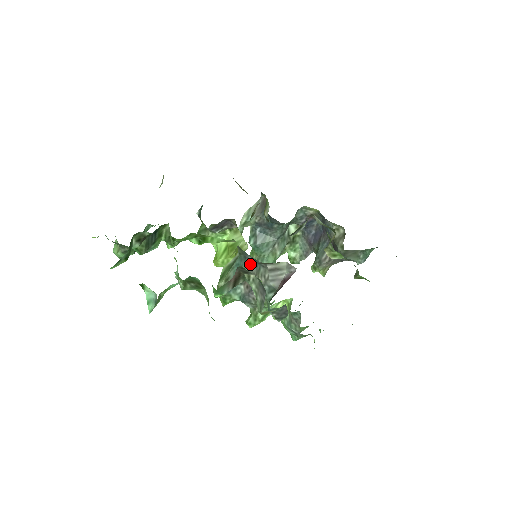
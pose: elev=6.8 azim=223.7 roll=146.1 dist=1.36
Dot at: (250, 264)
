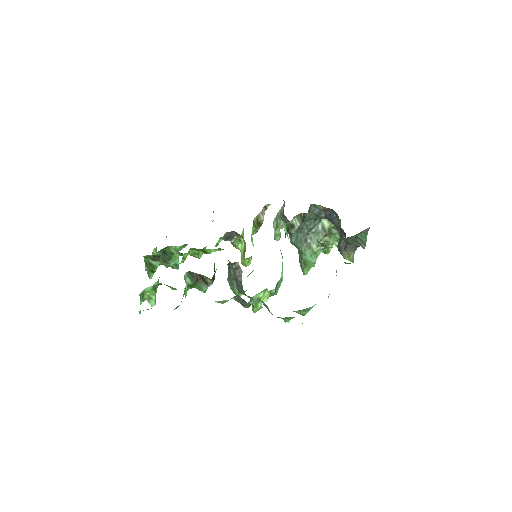
Dot at: (231, 265)
